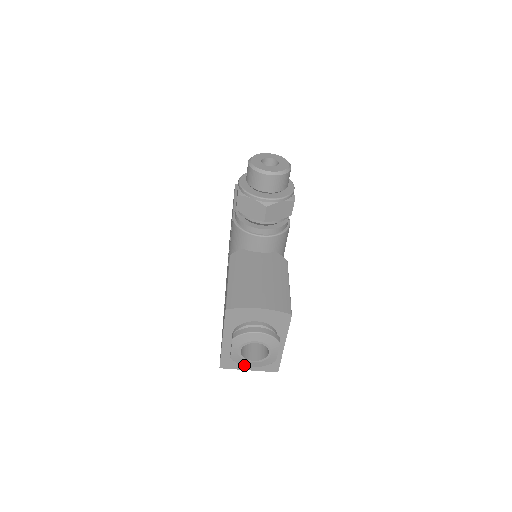
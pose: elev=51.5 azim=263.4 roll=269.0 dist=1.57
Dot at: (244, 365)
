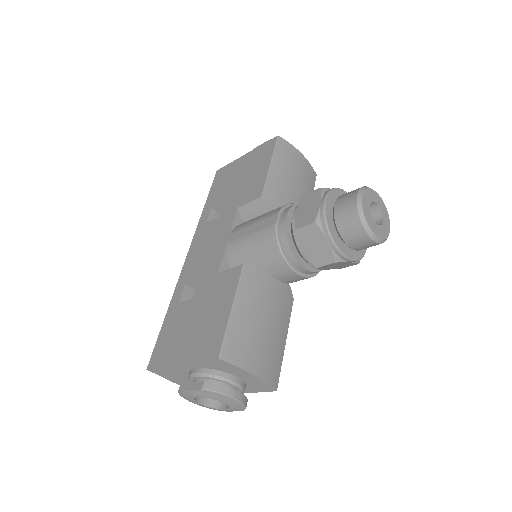
Dot at: (185, 398)
